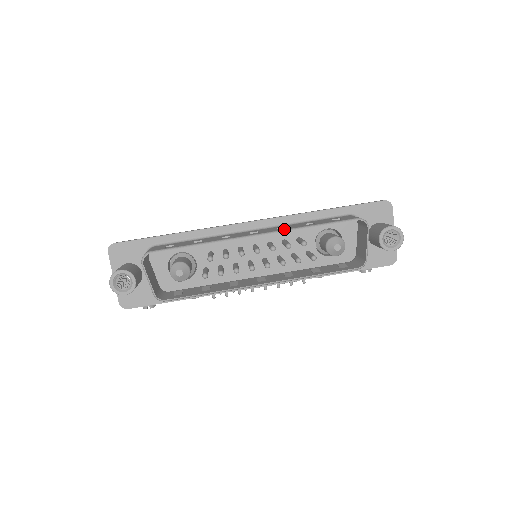
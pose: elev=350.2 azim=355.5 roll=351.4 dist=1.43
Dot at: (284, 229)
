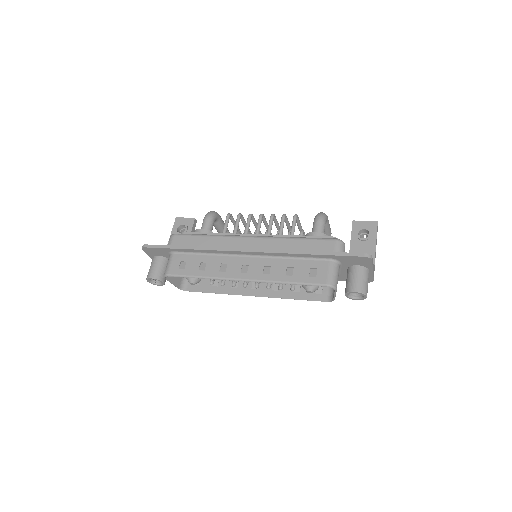
Dot at: (265, 280)
